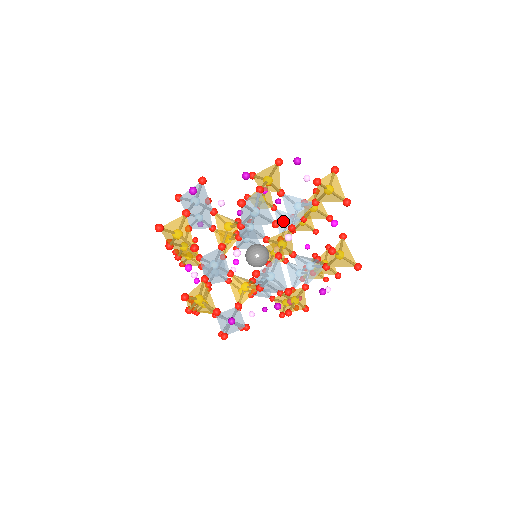
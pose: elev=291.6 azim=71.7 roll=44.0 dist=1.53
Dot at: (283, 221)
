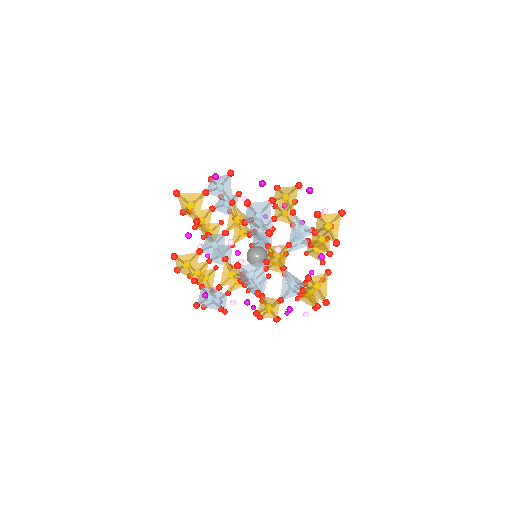
Dot at: occluded
